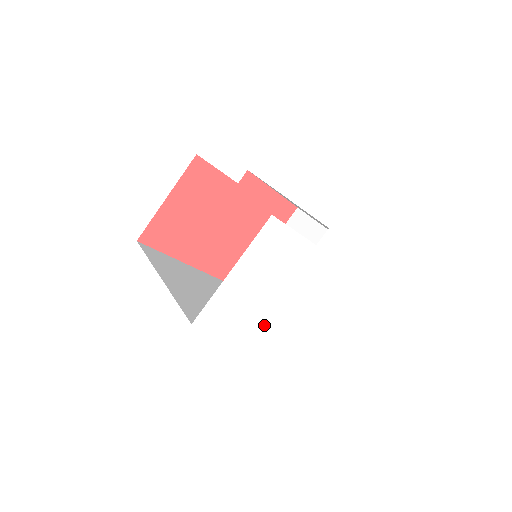
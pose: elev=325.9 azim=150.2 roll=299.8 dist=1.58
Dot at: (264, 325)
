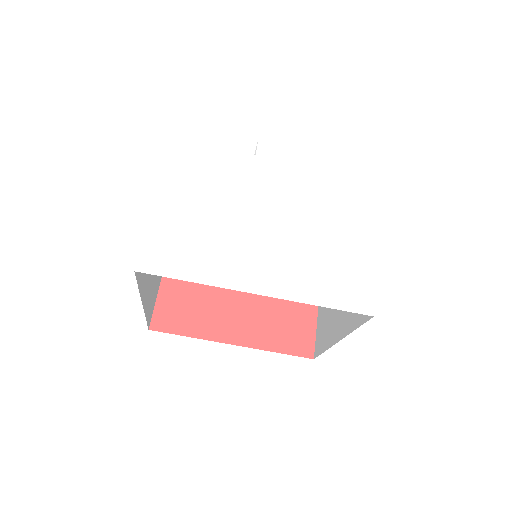
Dot at: (252, 262)
